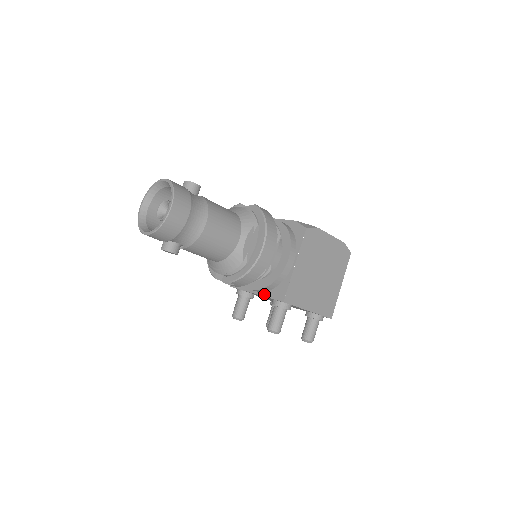
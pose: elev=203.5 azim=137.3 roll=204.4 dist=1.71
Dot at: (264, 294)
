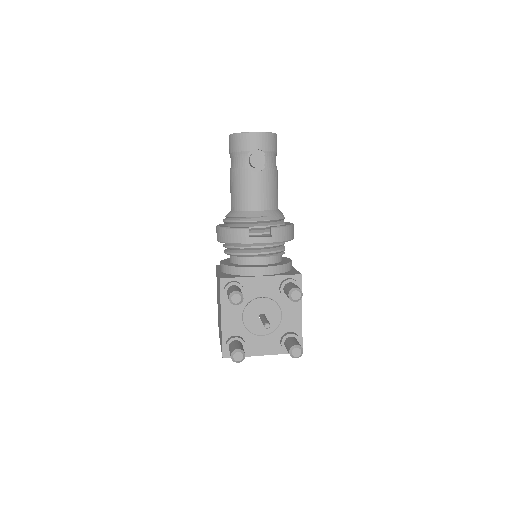
Dot at: (274, 275)
